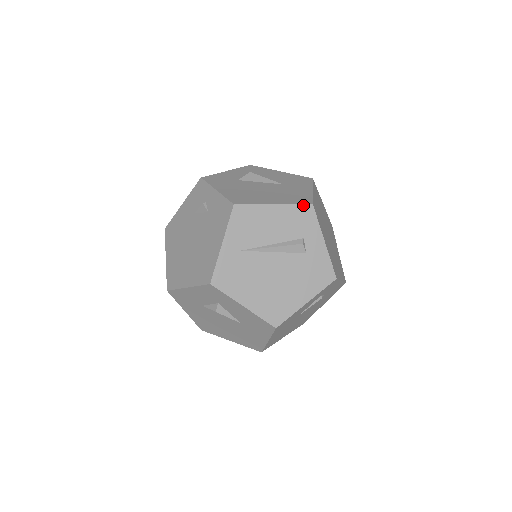
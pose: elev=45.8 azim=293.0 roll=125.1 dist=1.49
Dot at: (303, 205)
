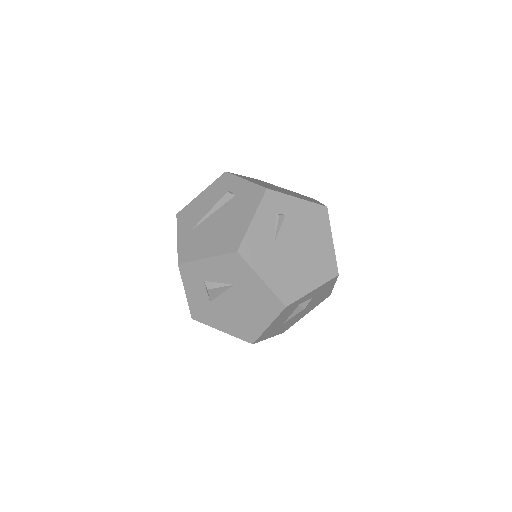
Dot at: (220, 177)
